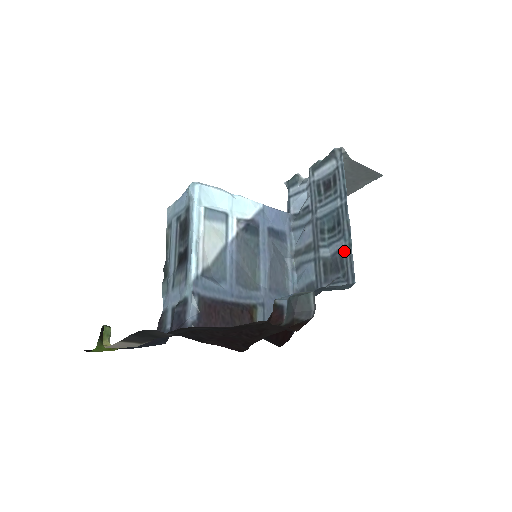
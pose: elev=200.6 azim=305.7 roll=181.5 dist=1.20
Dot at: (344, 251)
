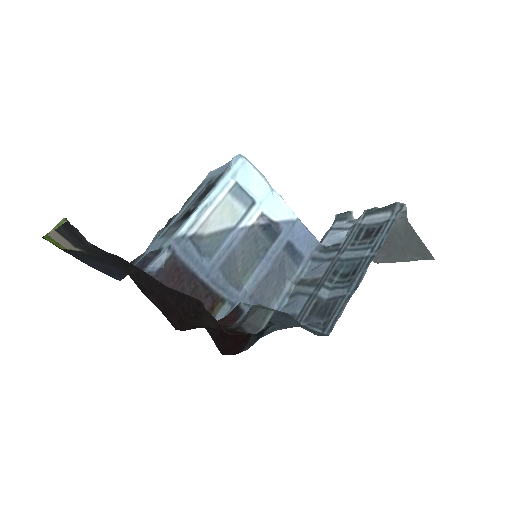
Dot at: (340, 300)
